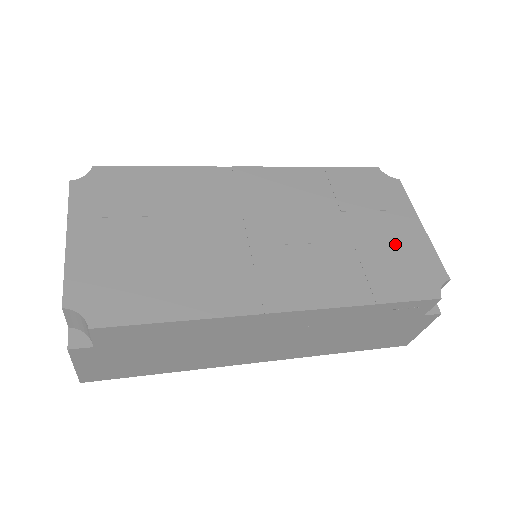
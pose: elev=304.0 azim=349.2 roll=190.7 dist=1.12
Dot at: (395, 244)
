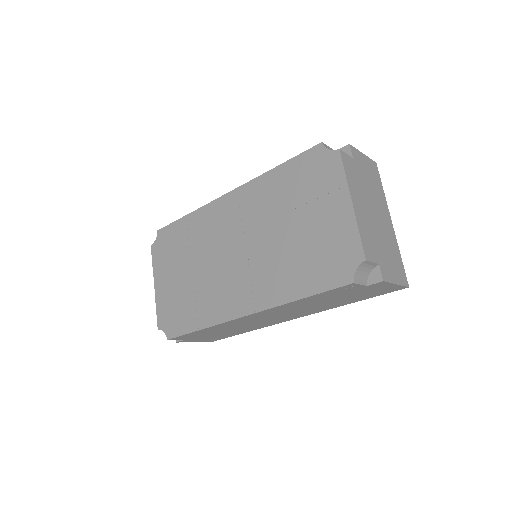
Dot at: (323, 234)
